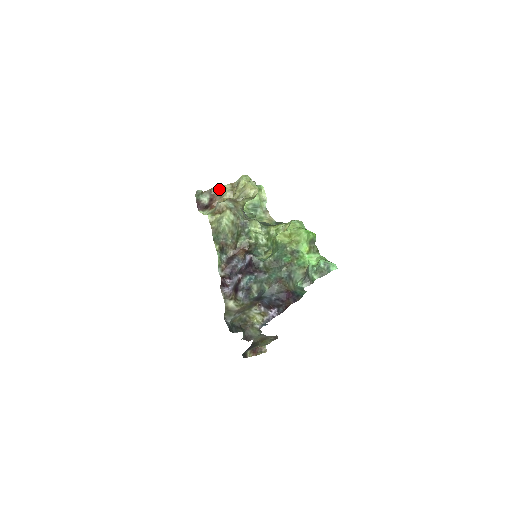
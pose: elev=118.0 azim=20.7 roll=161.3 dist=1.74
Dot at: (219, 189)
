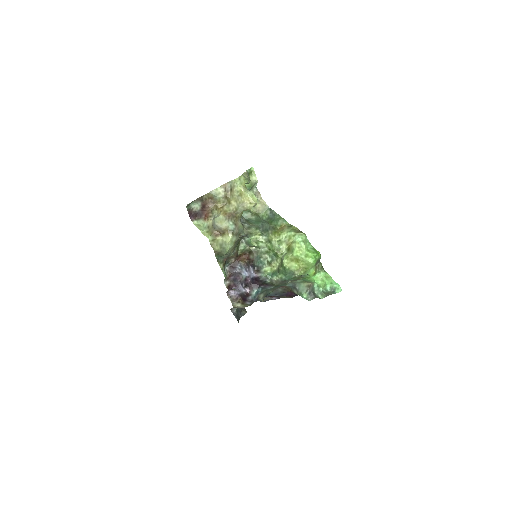
Dot at: (211, 195)
